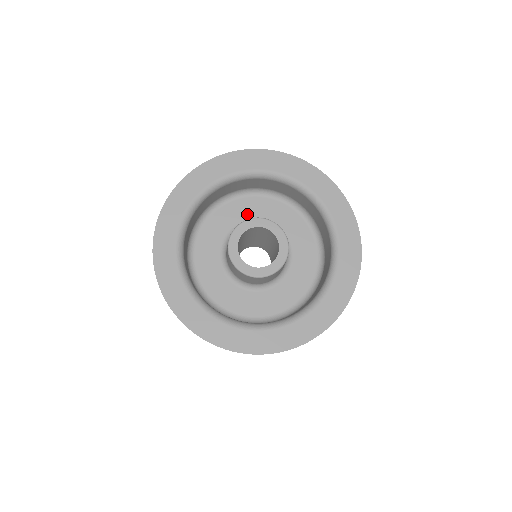
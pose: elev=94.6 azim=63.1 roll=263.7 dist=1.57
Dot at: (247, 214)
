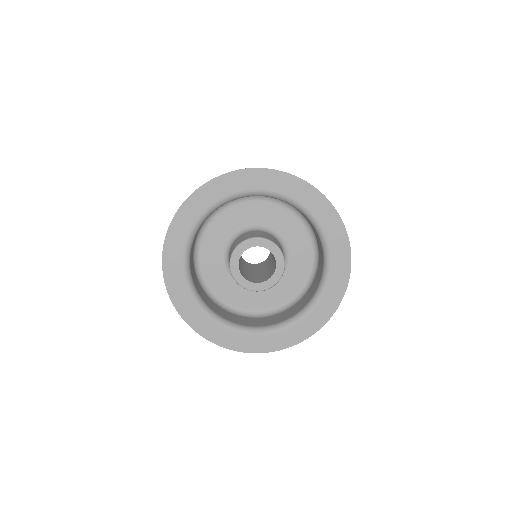
Dot at: (225, 232)
